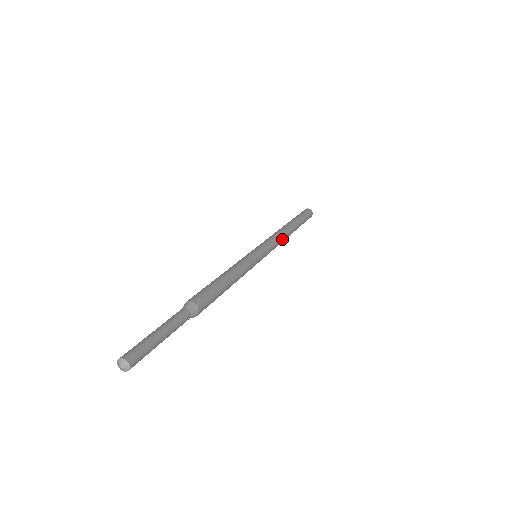
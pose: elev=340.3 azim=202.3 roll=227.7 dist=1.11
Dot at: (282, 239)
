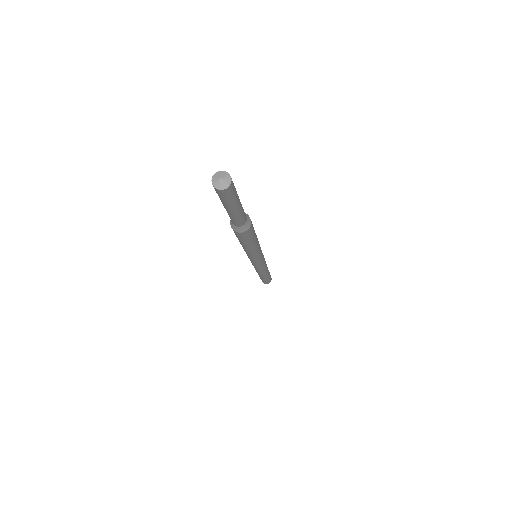
Dot at: (266, 264)
